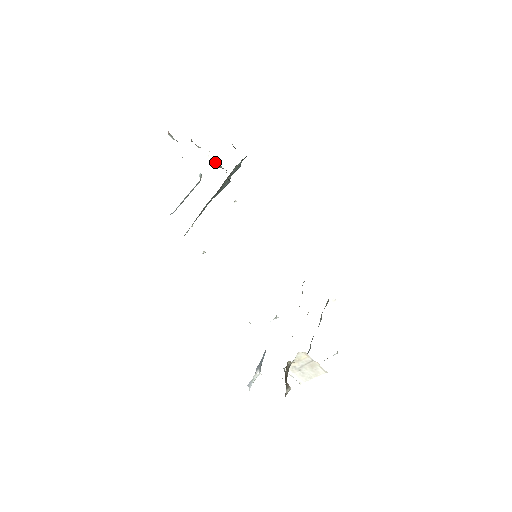
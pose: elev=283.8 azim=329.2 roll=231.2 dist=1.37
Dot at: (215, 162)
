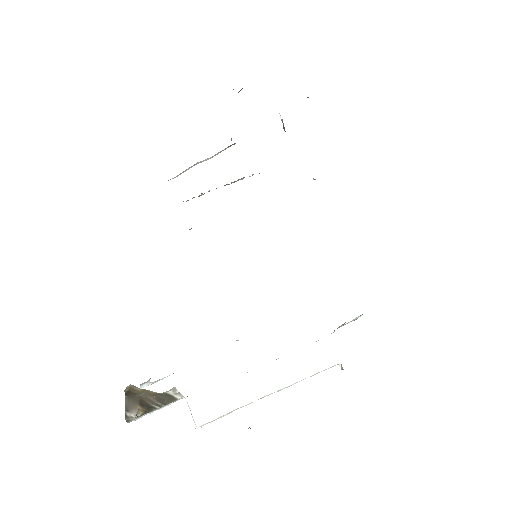
Dot at: occluded
